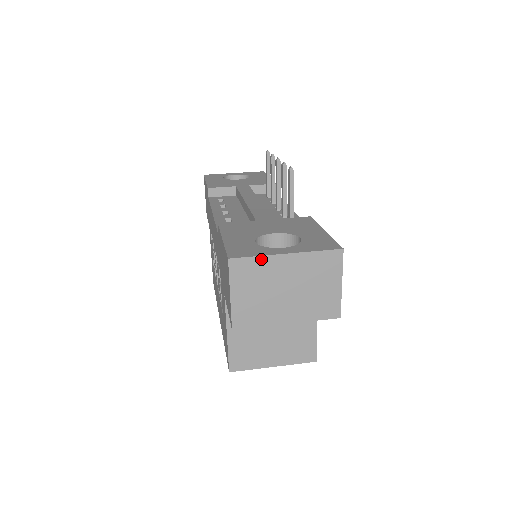
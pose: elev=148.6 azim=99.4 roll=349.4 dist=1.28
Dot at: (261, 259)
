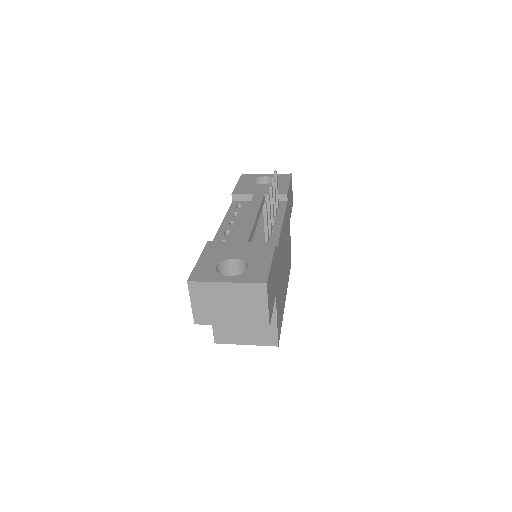
Dot at: (209, 284)
